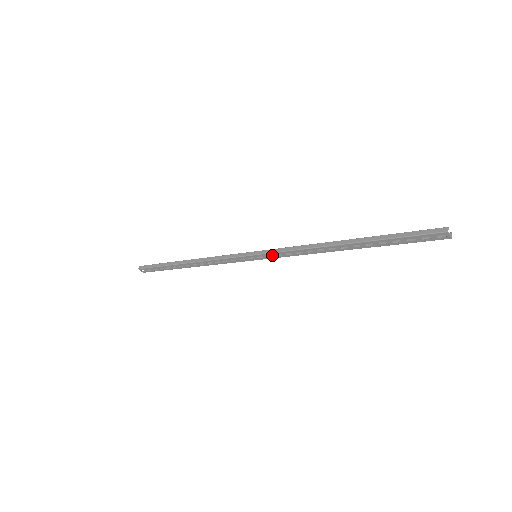
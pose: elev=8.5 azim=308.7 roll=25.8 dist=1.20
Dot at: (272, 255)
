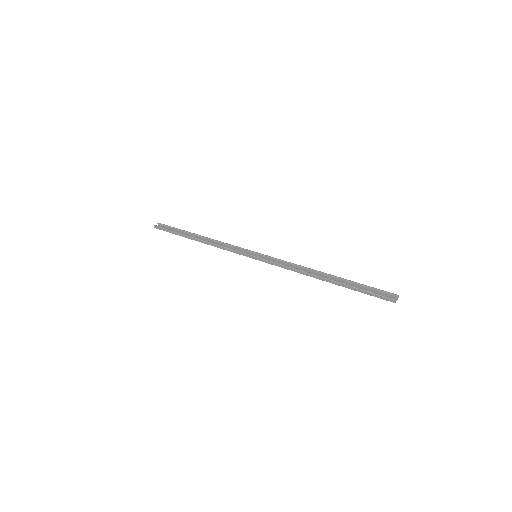
Dot at: (269, 262)
